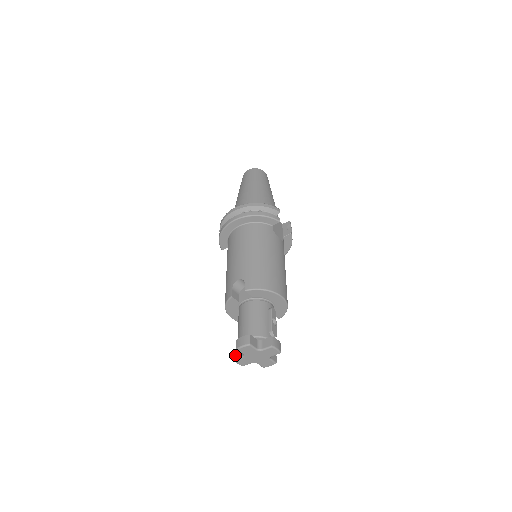
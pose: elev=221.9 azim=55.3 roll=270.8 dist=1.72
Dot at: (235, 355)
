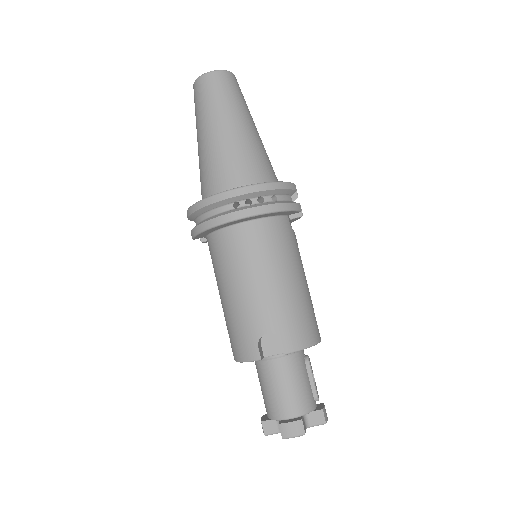
Dot at: (267, 430)
